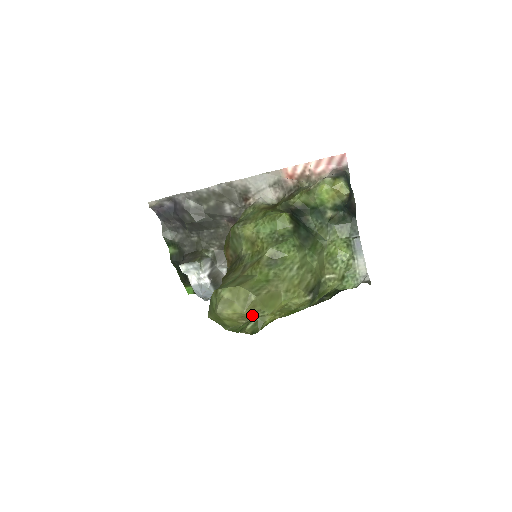
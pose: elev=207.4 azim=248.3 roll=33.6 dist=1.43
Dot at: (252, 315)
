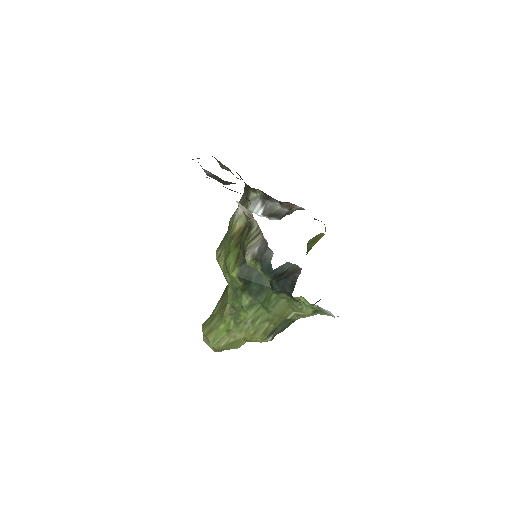
Dot at: occluded
